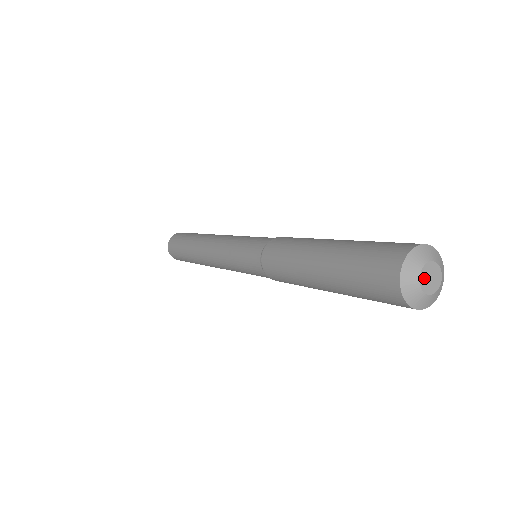
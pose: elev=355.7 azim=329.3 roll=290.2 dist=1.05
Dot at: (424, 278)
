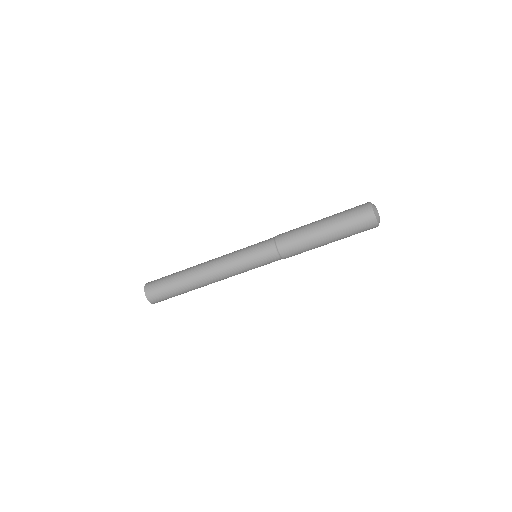
Dot at: occluded
